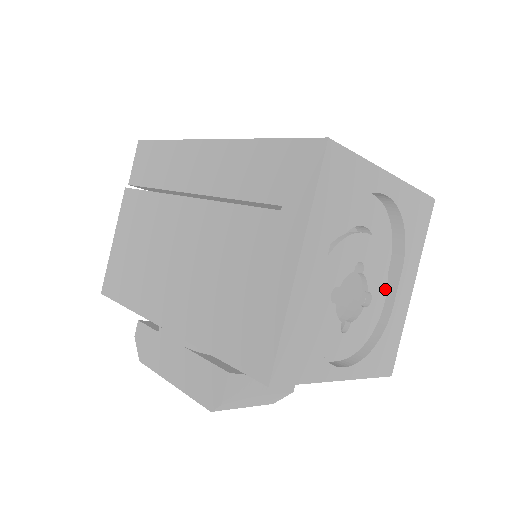
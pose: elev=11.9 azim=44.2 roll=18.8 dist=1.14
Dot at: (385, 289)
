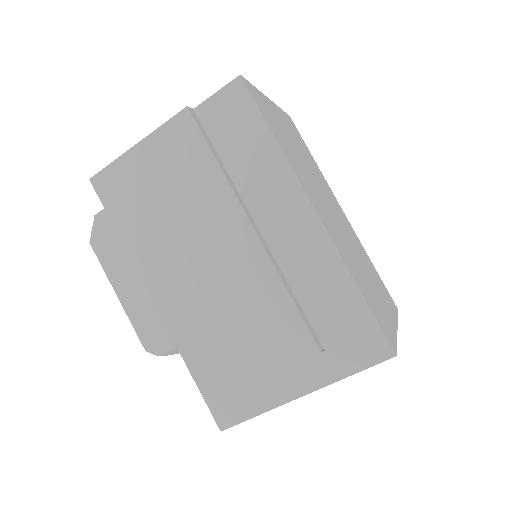
Dot at: occluded
